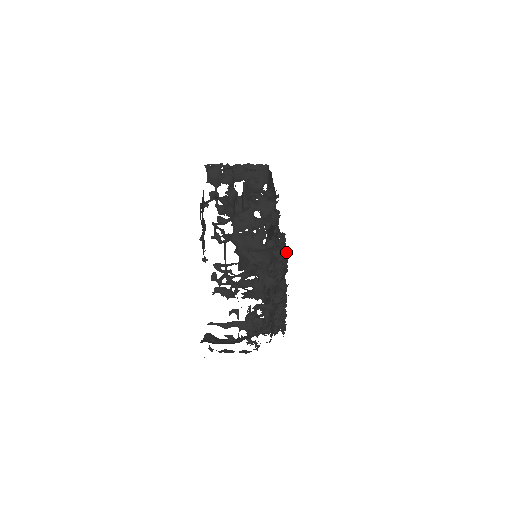
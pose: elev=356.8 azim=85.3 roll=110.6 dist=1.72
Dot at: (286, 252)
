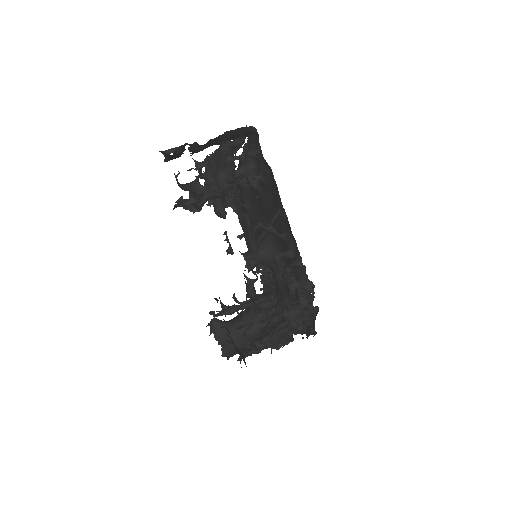
Dot at: occluded
